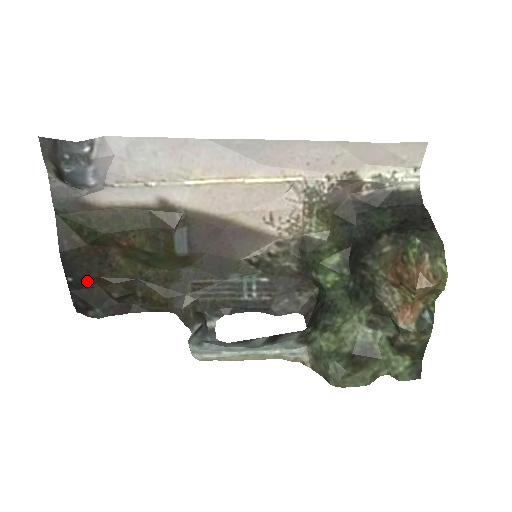
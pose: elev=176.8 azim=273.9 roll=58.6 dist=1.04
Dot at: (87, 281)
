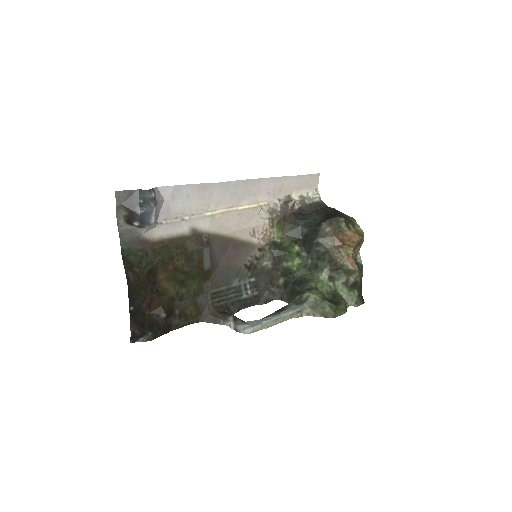
Dot at: (142, 308)
